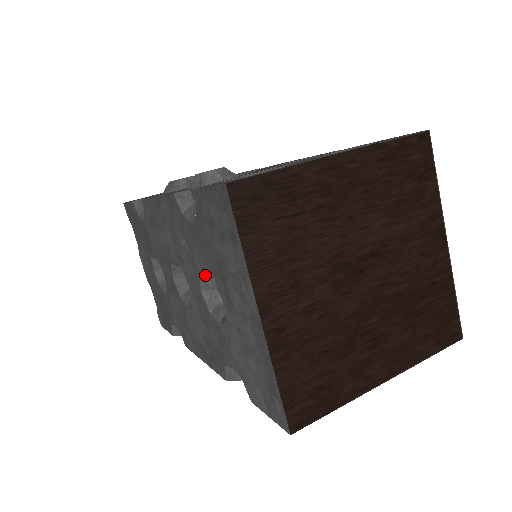
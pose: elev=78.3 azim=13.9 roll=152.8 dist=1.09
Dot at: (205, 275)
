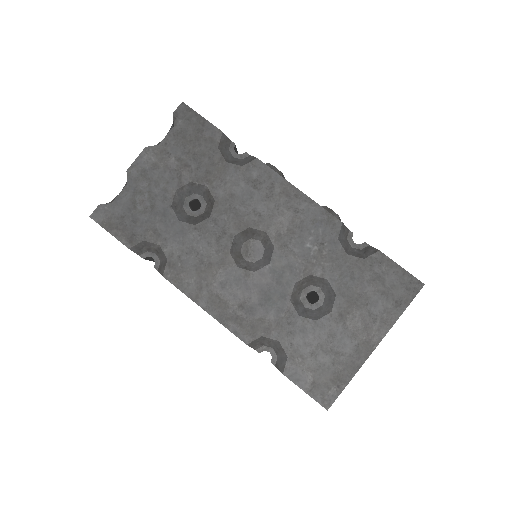
Dot at: (310, 278)
